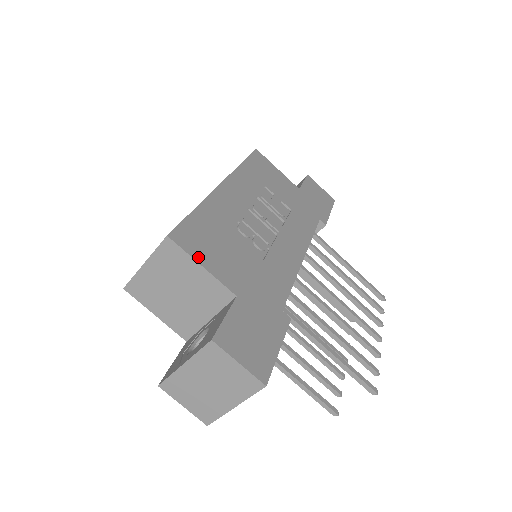
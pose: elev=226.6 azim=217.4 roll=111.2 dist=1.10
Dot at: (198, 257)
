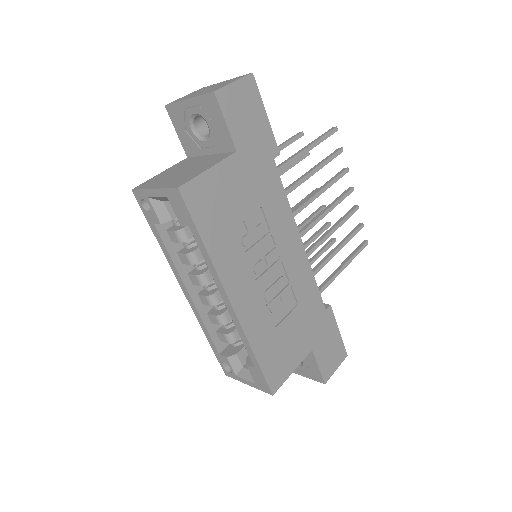
Dot at: (288, 373)
